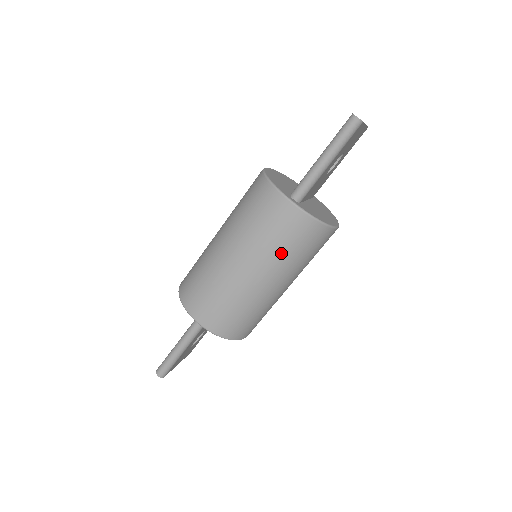
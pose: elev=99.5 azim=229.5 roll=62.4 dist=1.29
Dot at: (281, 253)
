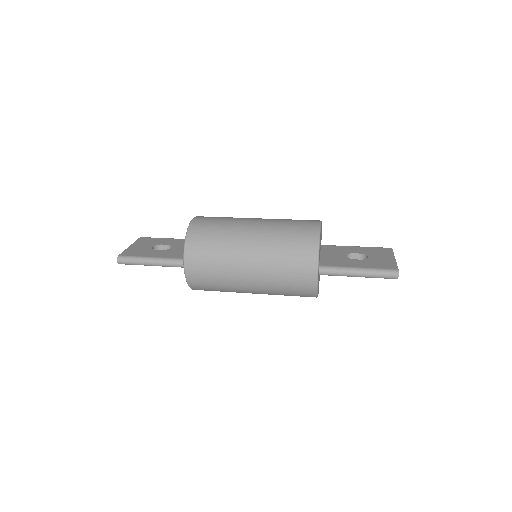
Dot at: (279, 288)
